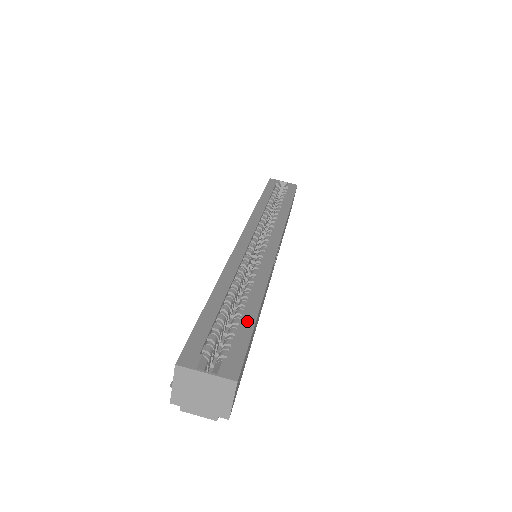
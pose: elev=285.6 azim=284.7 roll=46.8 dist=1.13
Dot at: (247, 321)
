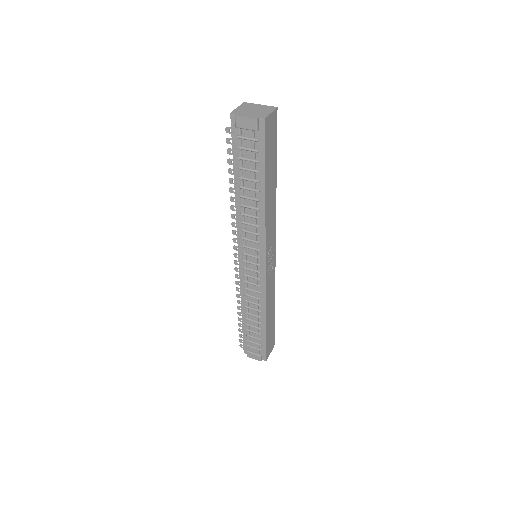
Dot at: occluded
